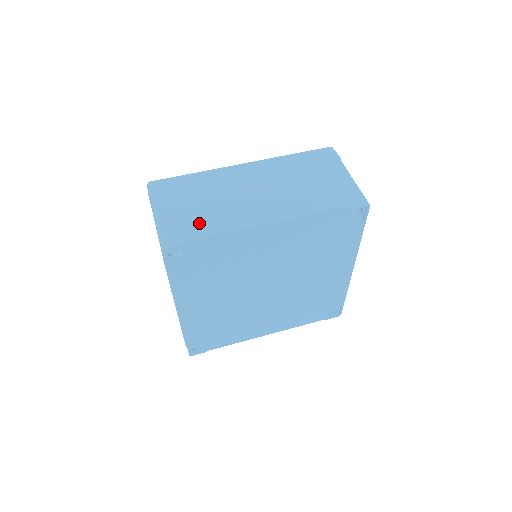
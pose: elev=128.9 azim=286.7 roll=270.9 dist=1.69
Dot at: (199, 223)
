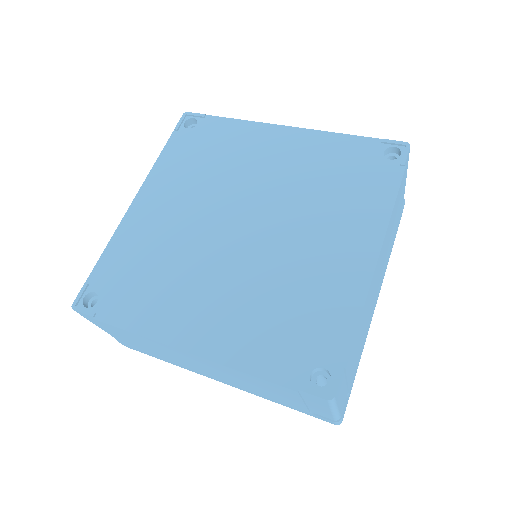
Dot at: occluded
